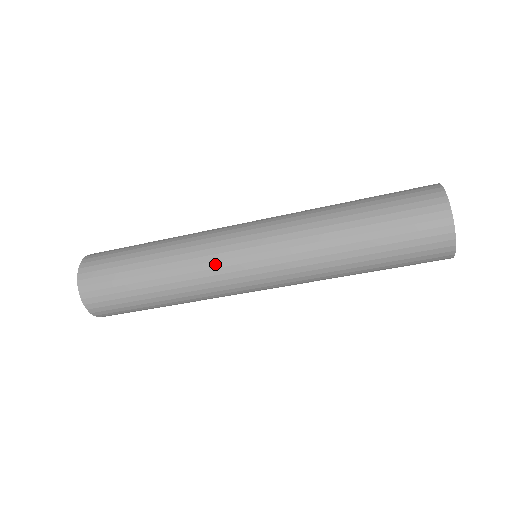
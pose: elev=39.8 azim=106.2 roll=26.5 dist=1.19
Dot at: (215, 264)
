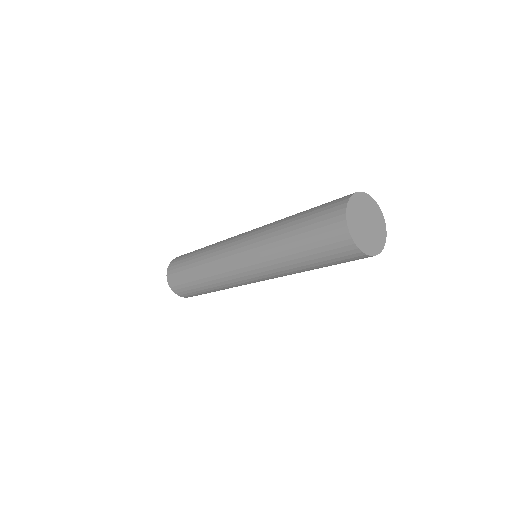
Dot at: (232, 281)
